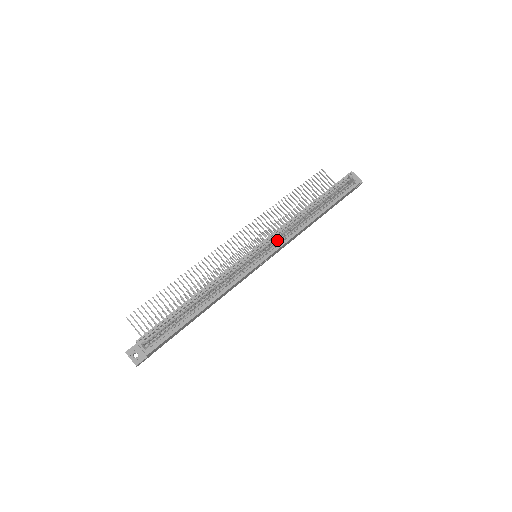
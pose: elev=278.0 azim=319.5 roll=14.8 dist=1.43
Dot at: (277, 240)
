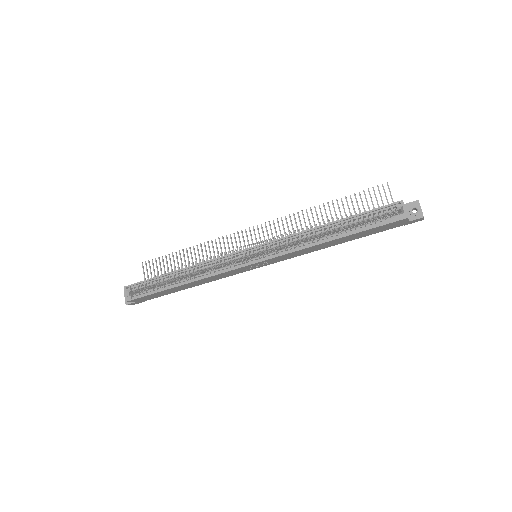
Dot at: occluded
